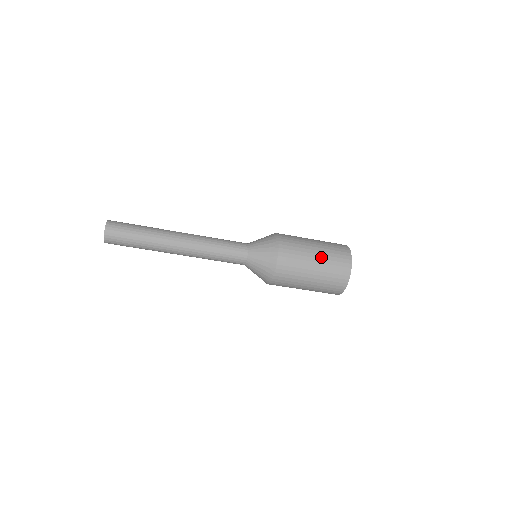
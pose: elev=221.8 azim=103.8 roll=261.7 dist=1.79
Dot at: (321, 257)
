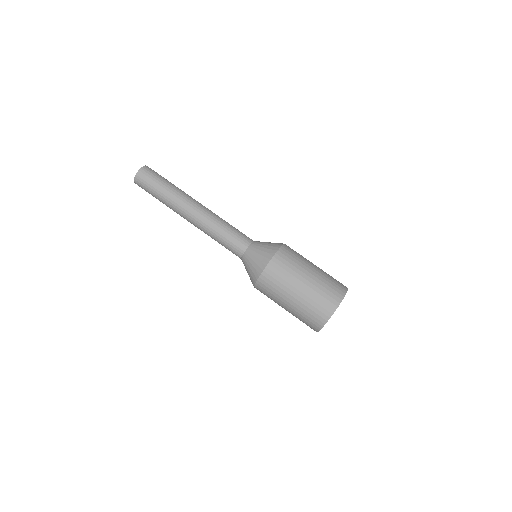
Dot at: occluded
